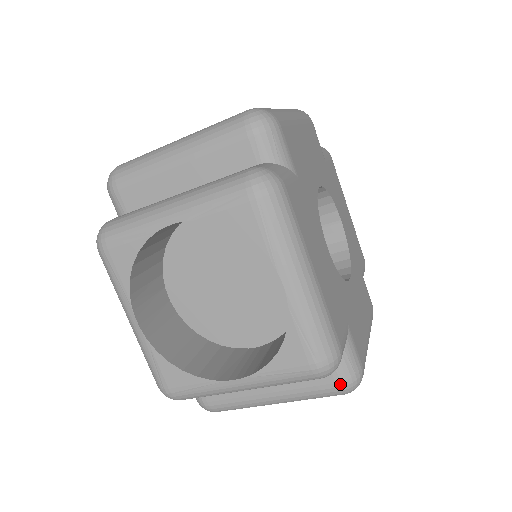
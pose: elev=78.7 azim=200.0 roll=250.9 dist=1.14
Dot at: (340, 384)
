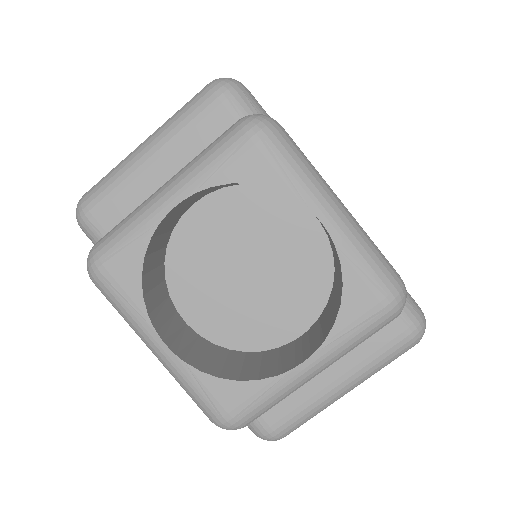
Dot at: (409, 331)
